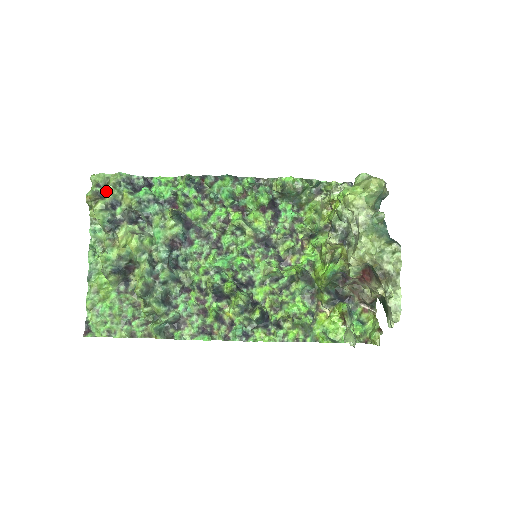
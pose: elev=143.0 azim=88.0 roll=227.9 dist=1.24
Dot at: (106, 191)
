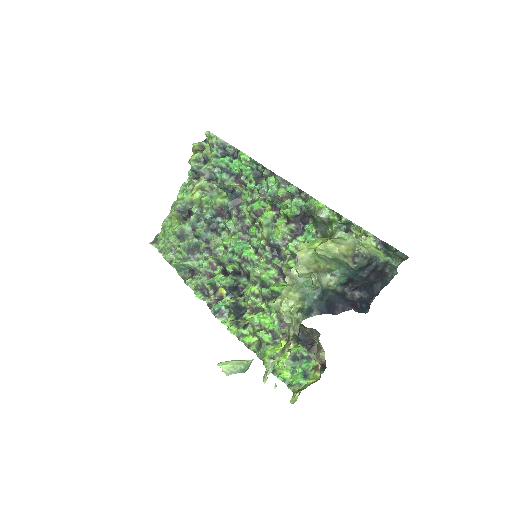
Dot at: occluded
